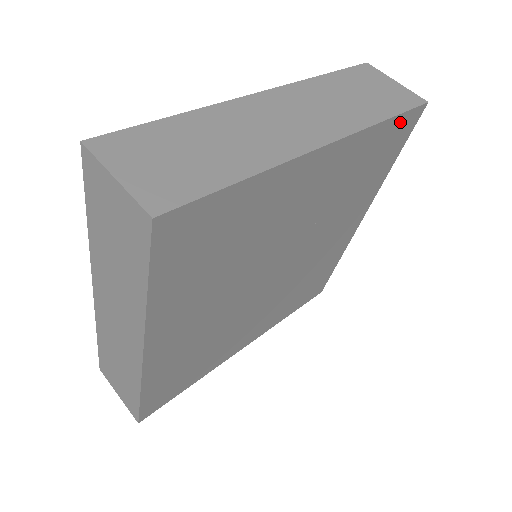
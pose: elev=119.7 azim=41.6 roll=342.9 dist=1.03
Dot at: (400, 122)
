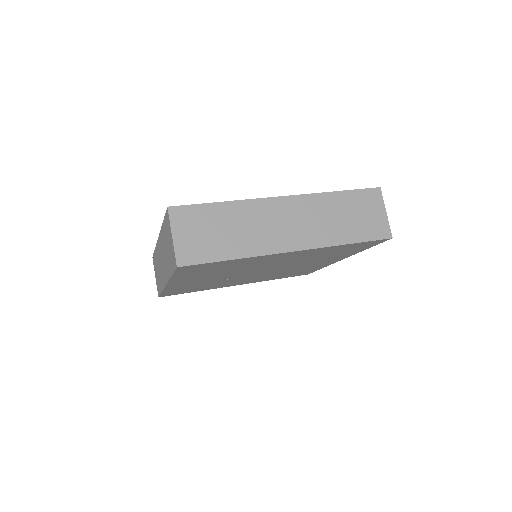
Dot at: (364, 243)
